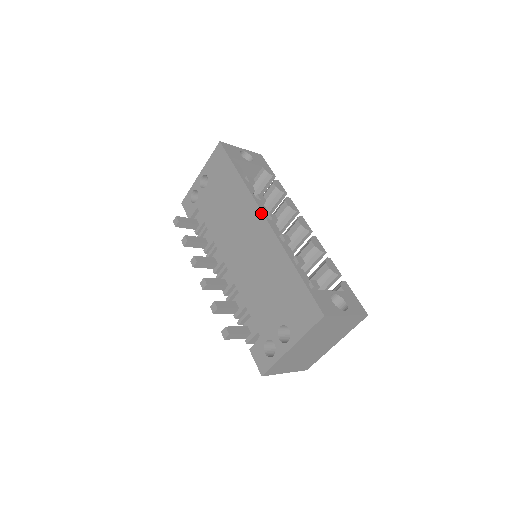
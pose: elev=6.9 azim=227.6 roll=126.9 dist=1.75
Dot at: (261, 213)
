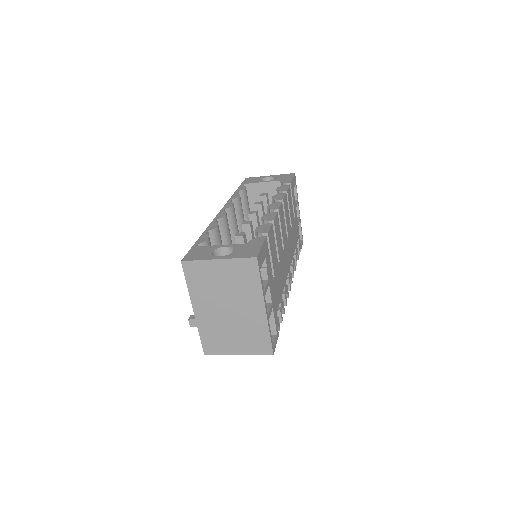
Dot at: occluded
